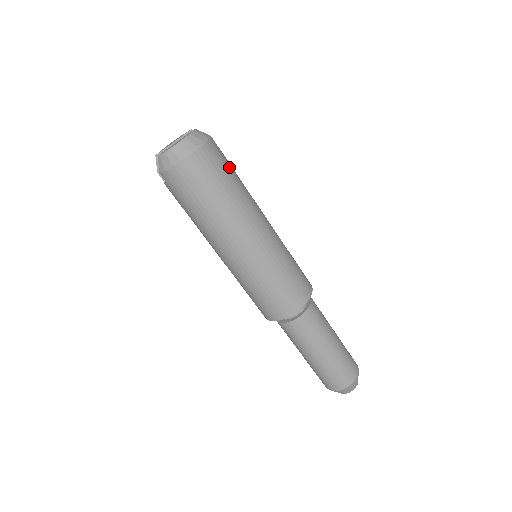
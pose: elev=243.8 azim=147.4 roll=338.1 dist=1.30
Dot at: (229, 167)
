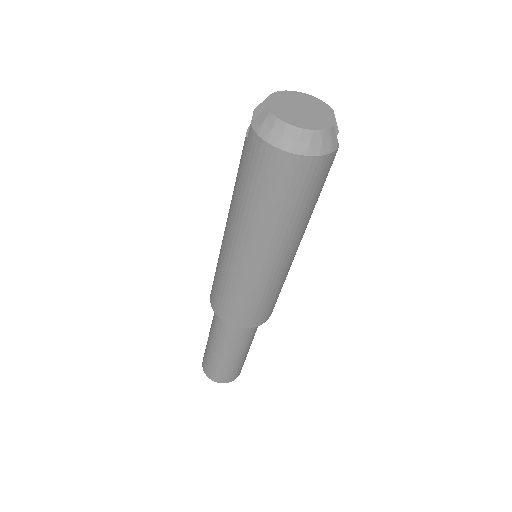
Dot at: (319, 190)
